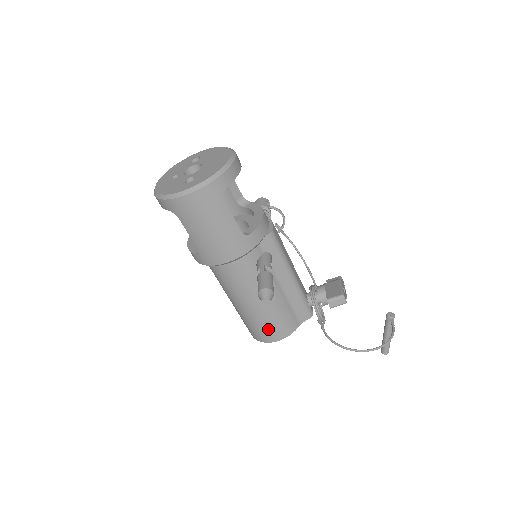
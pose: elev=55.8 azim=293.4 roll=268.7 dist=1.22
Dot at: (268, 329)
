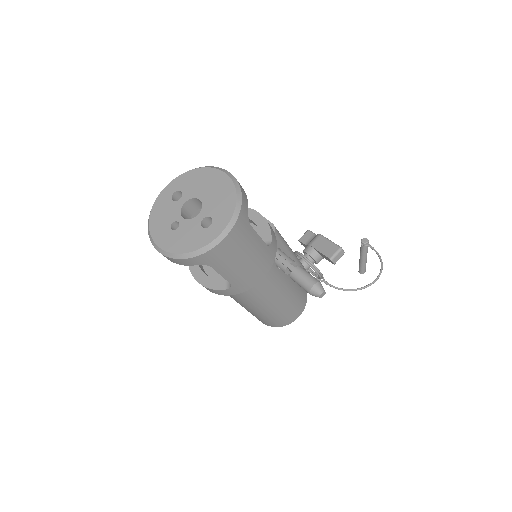
Dot at: (291, 313)
